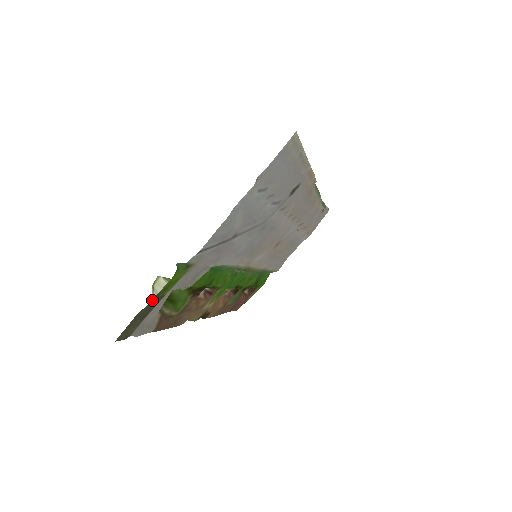
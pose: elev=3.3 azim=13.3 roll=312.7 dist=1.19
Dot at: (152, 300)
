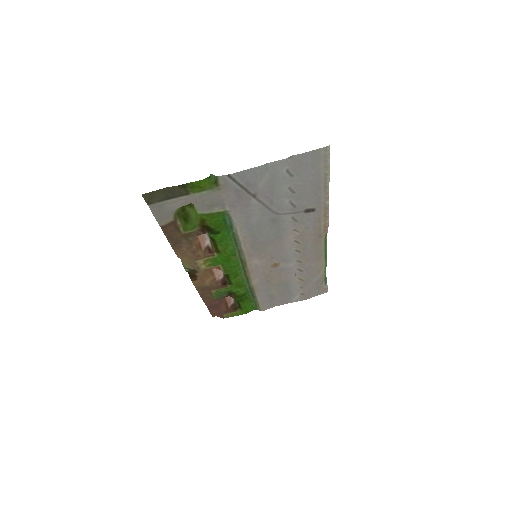
Dot at: (181, 185)
